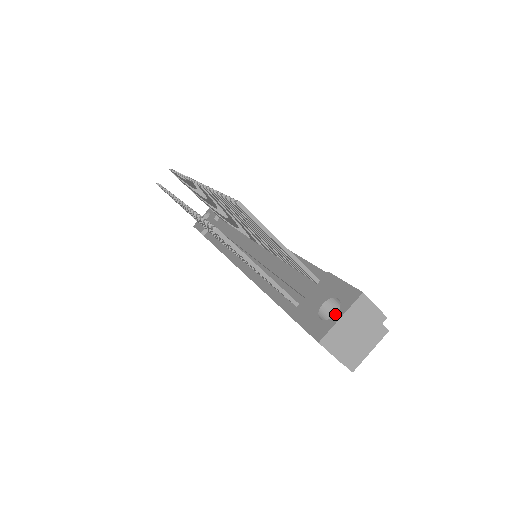
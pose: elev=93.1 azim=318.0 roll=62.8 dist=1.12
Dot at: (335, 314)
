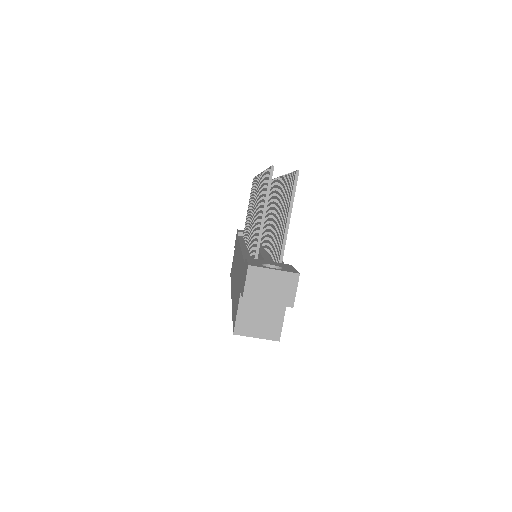
Dot at: occluded
